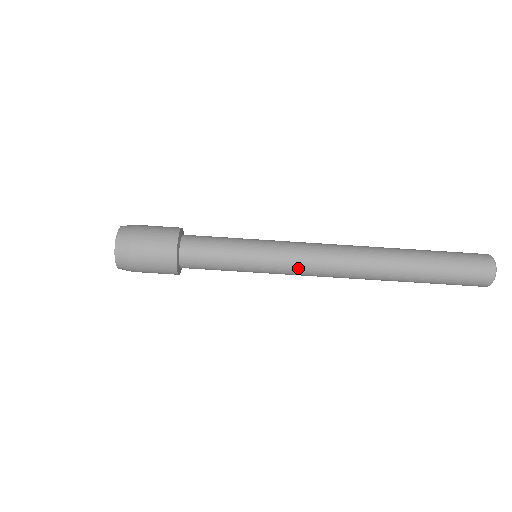
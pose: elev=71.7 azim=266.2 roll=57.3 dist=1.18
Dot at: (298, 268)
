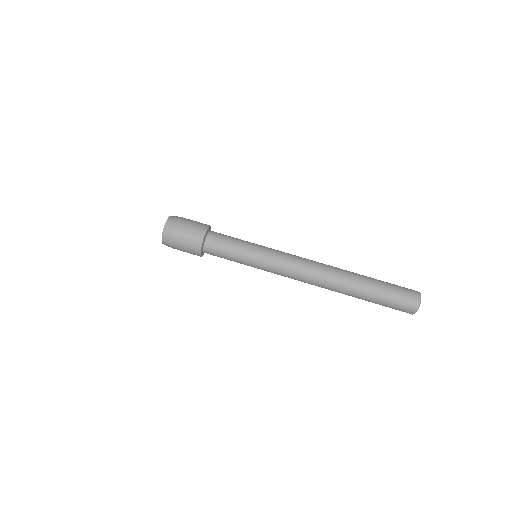
Dot at: (281, 273)
